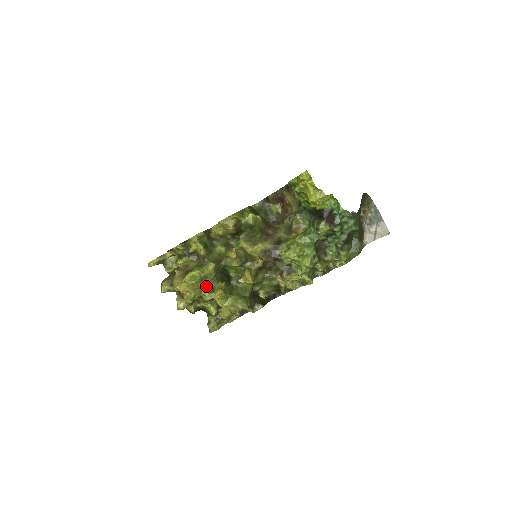
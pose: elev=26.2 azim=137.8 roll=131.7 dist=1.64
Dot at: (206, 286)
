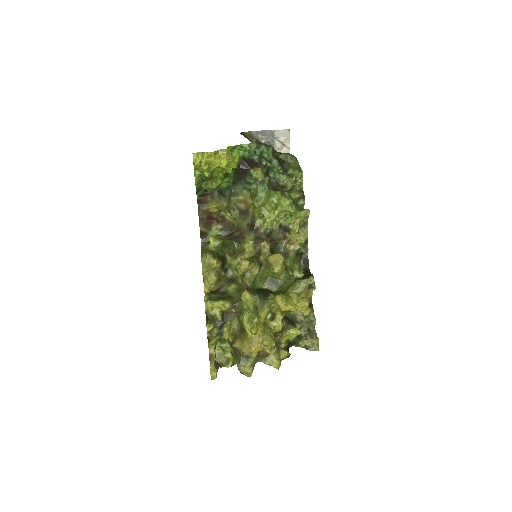
Dot at: (266, 314)
